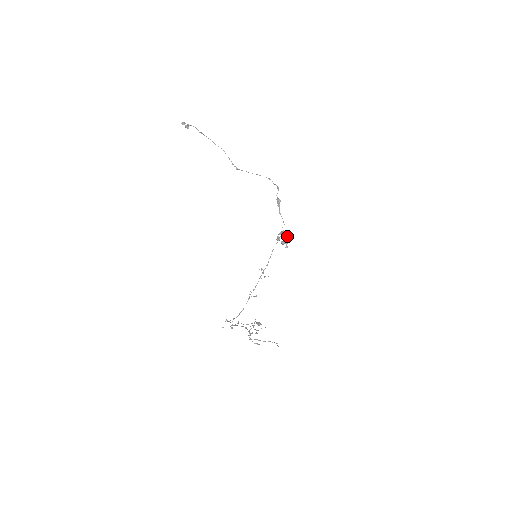
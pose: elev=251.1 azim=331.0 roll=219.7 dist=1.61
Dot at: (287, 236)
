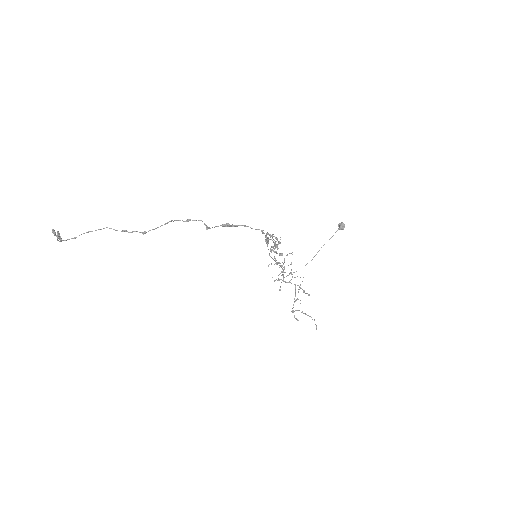
Dot at: (273, 246)
